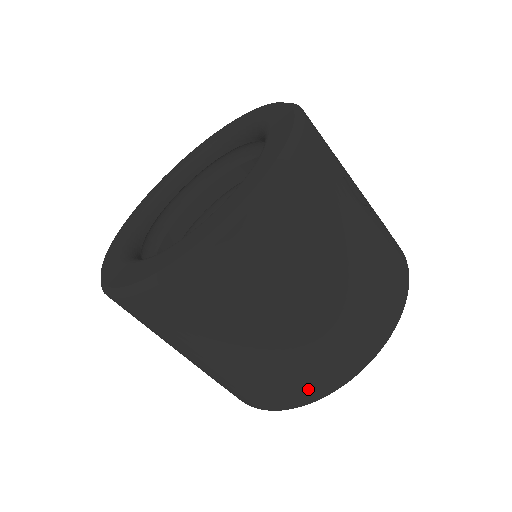
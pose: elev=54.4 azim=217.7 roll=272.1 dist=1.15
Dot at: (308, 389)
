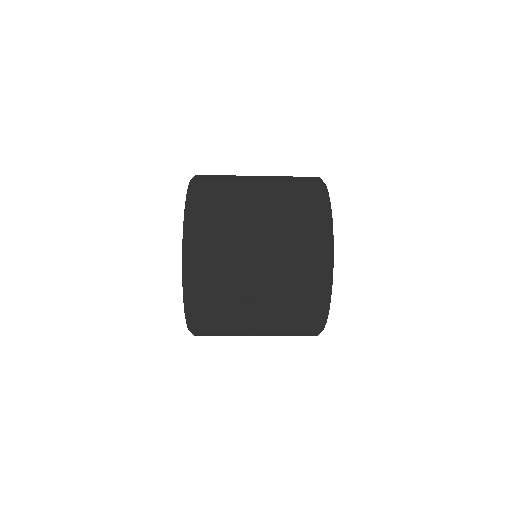
Dot at: occluded
